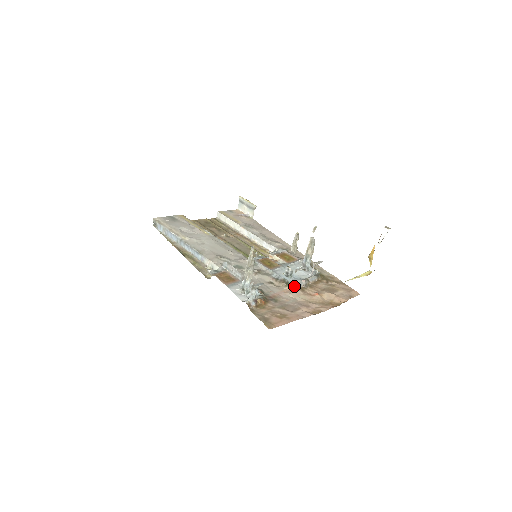
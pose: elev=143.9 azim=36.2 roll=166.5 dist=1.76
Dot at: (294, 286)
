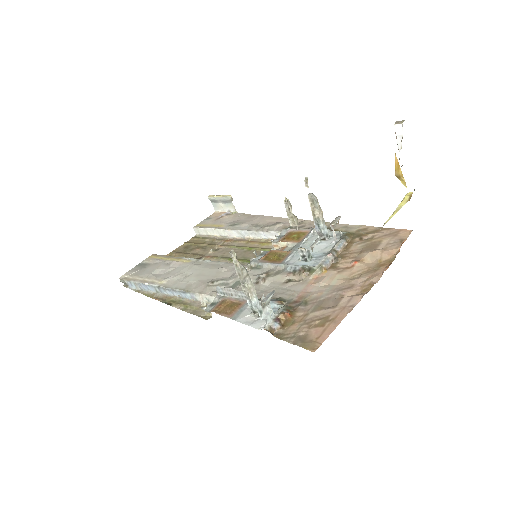
Dot at: (320, 269)
